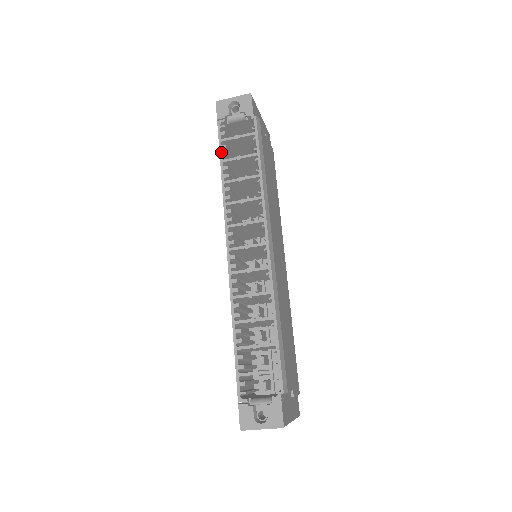
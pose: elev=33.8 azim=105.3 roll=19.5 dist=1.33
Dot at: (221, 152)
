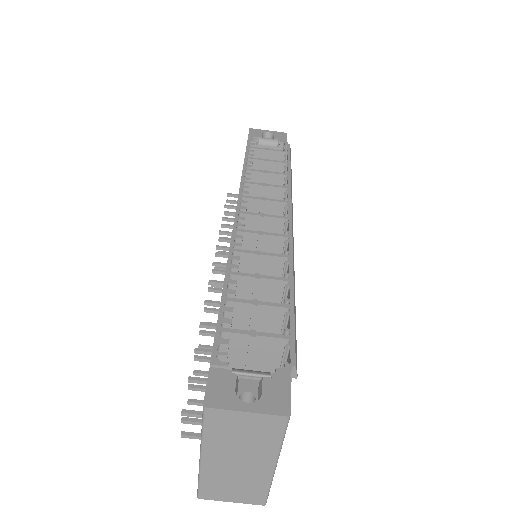
Dot at: (247, 152)
